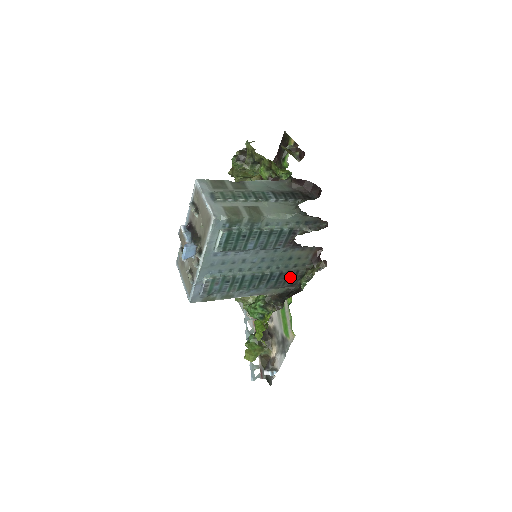
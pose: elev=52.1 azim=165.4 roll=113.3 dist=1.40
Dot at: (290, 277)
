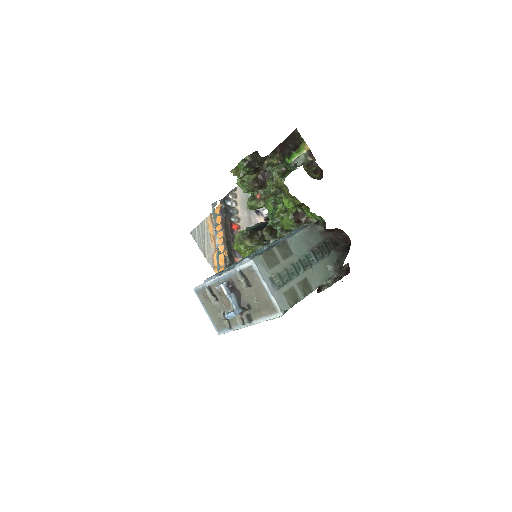
Dot at: occluded
